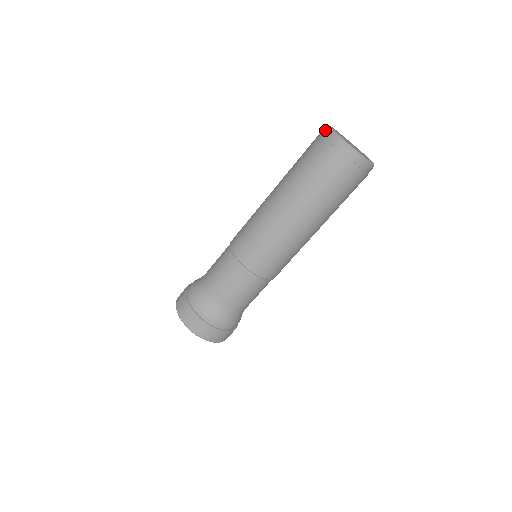
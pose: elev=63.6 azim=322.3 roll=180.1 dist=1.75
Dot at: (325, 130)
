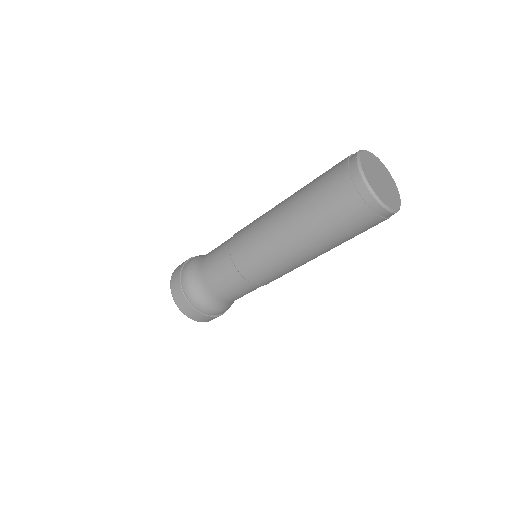
Dot at: (354, 168)
